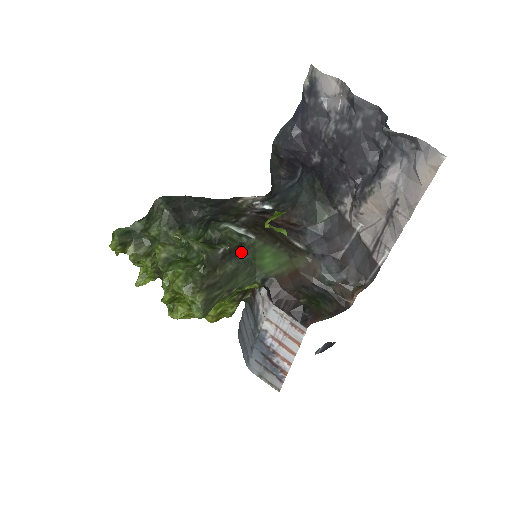
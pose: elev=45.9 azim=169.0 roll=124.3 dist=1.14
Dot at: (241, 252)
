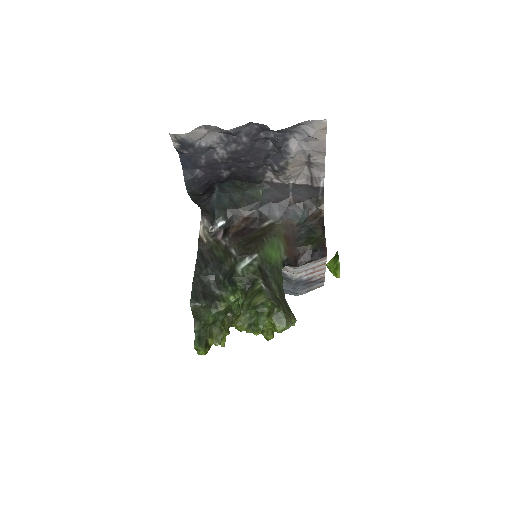
Dot at: (264, 271)
